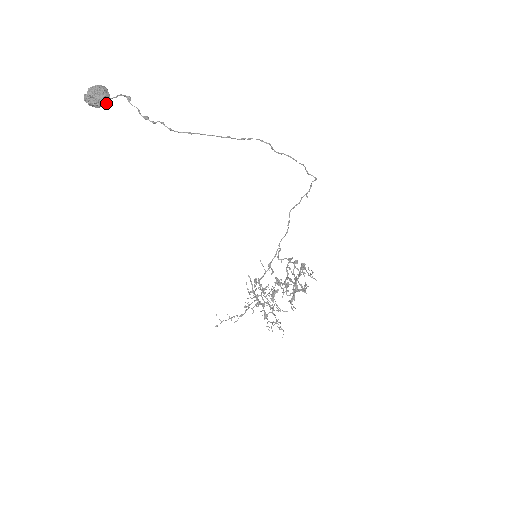
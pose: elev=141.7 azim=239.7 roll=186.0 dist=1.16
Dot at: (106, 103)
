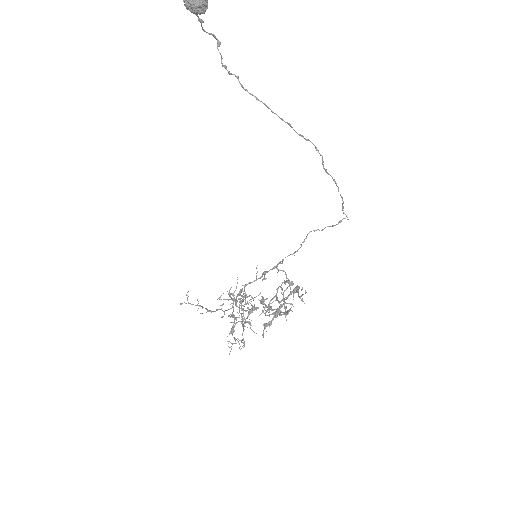
Dot at: (201, 11)
